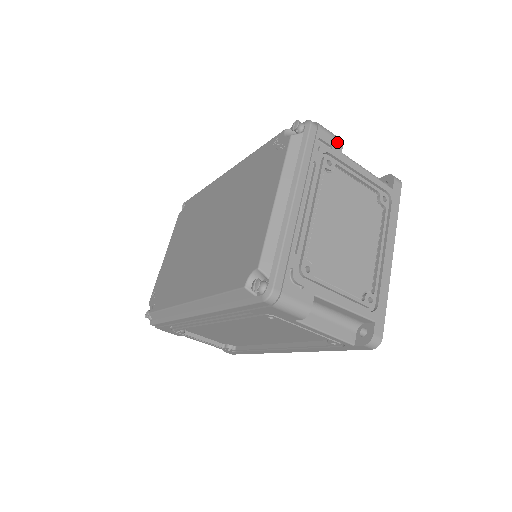
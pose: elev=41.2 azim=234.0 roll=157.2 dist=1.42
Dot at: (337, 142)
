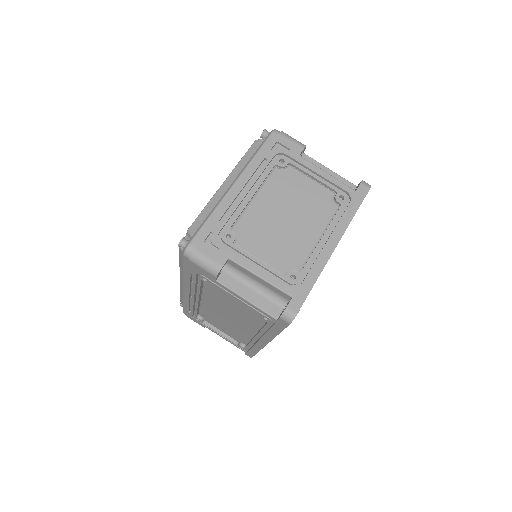
Dot at: (297, 146)
